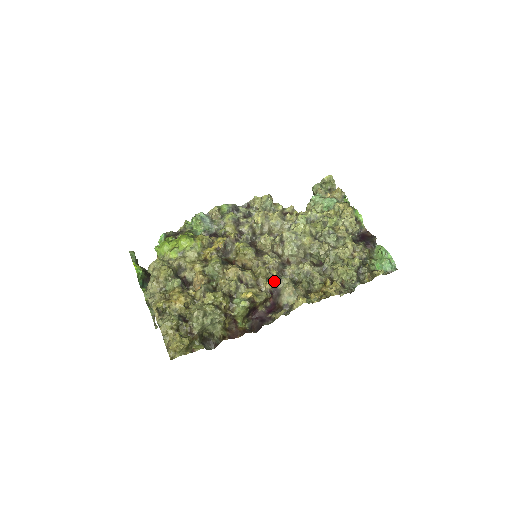
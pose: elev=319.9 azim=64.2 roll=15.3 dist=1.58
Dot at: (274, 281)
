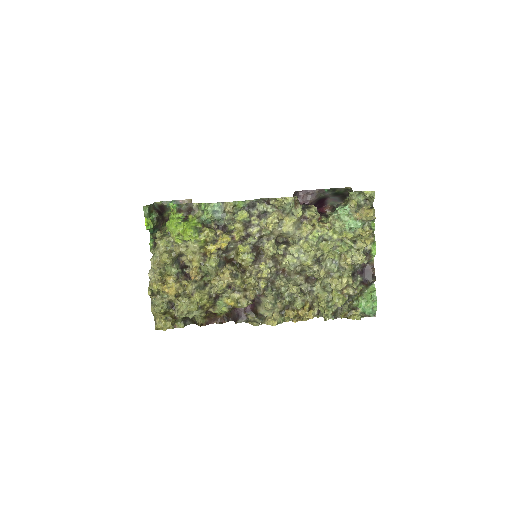
Dot at: (259, 293)
